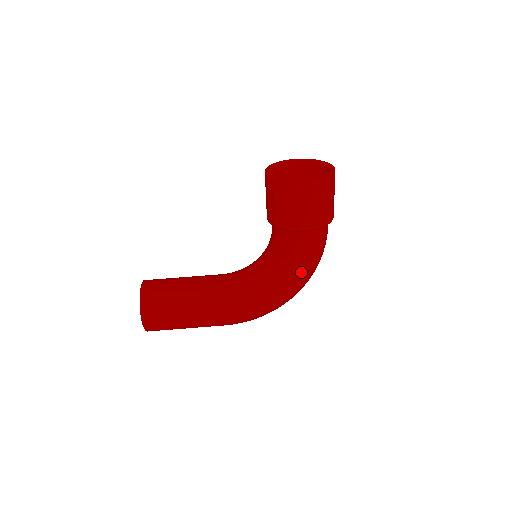
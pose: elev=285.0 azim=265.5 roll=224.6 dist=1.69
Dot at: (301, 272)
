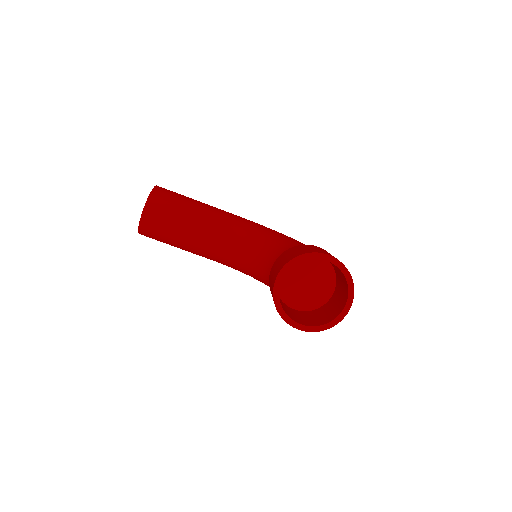
Dot at: occluded
